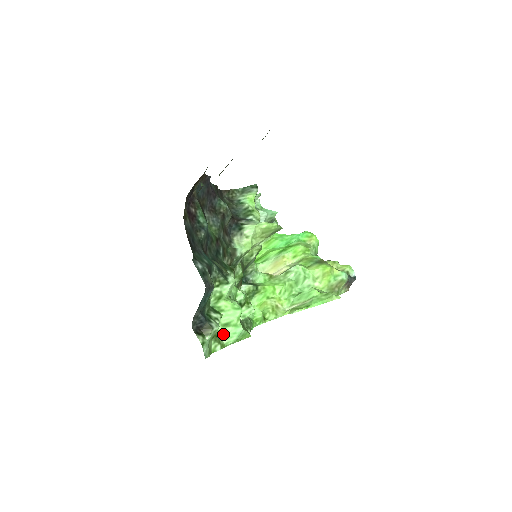
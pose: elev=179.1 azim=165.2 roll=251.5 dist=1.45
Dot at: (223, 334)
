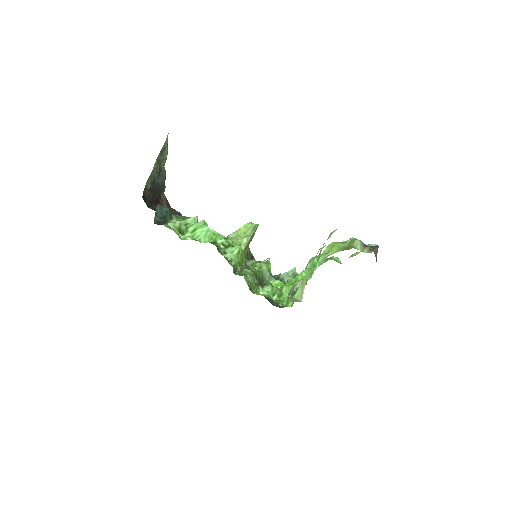
Dot at: (194, 236)
